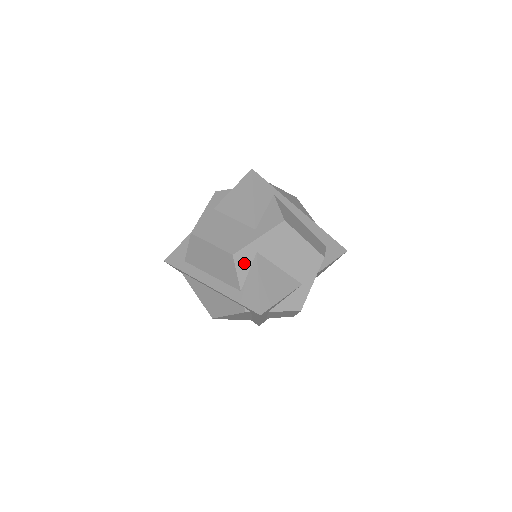
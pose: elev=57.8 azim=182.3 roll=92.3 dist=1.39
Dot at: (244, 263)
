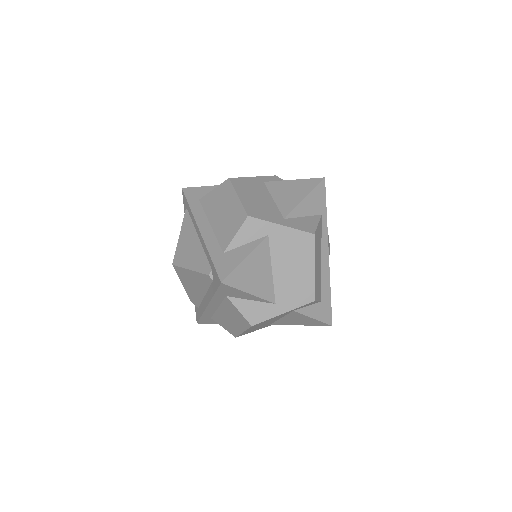
Dot at: (250, 233)
